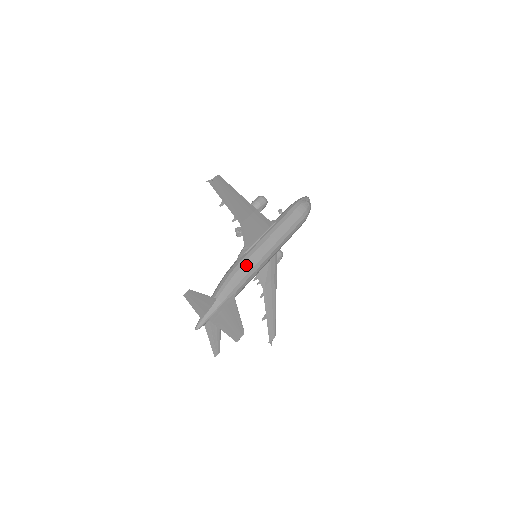
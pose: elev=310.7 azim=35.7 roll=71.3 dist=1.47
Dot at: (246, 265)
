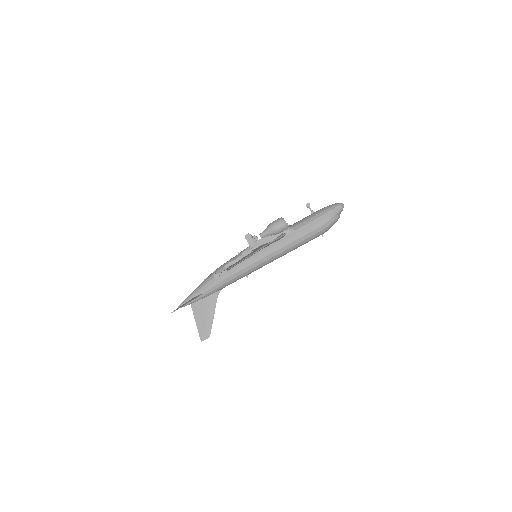
Dot at: (239, 274)
